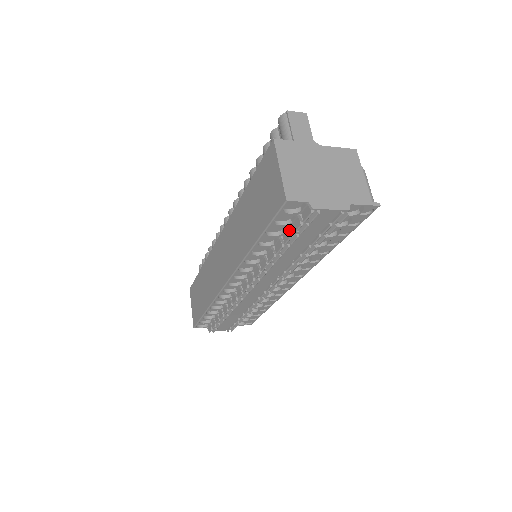
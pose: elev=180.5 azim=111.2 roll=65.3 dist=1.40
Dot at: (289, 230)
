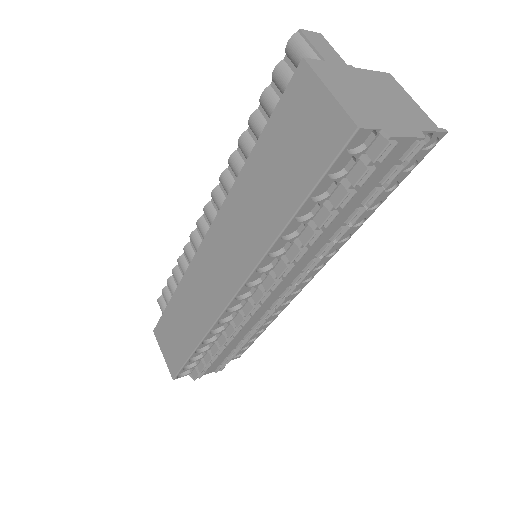
Dot at: (343, 185)
